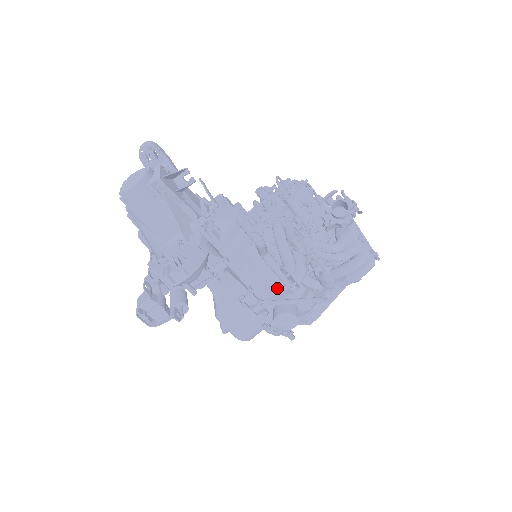
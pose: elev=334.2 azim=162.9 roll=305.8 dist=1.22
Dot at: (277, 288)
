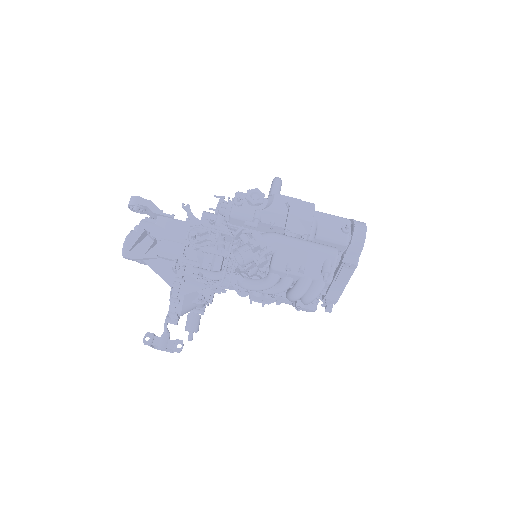
Dot at: occluded
